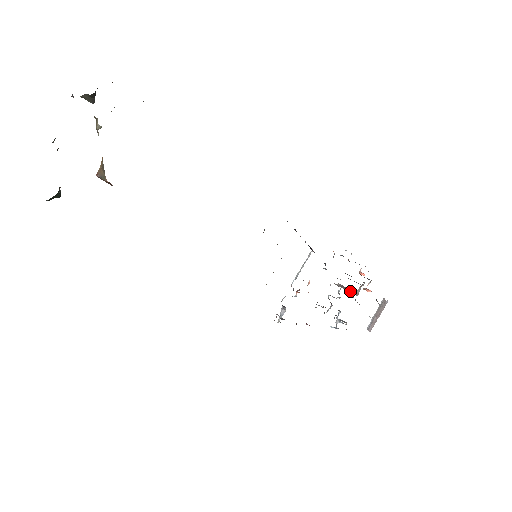
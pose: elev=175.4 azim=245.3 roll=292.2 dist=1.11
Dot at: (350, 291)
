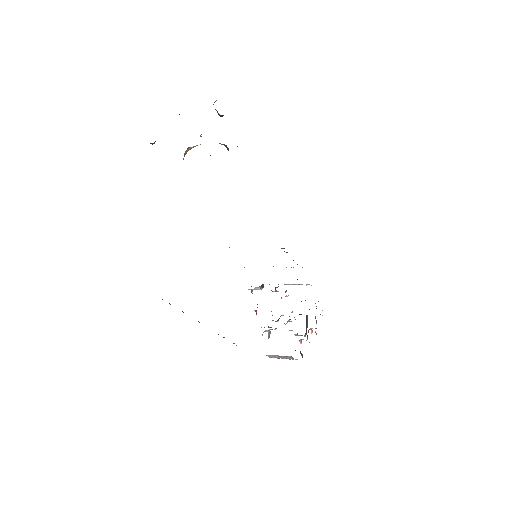
Dot at: occluded
